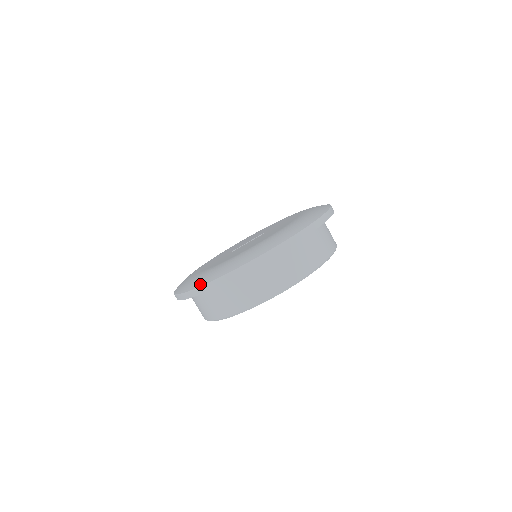
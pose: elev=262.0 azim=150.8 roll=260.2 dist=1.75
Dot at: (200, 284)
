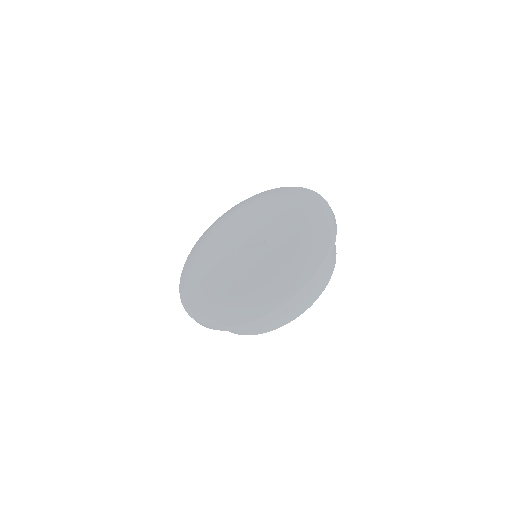
Dot at: (186, 308)
